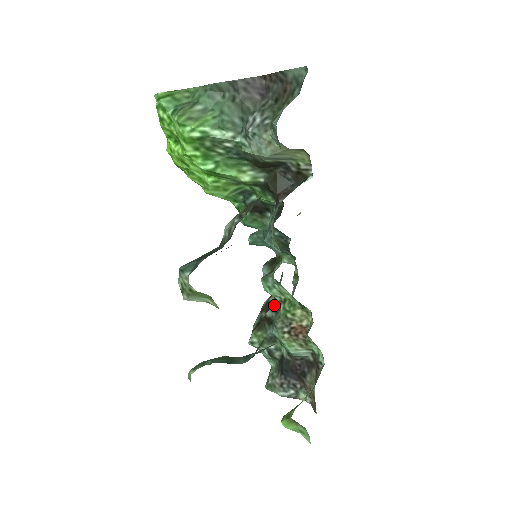
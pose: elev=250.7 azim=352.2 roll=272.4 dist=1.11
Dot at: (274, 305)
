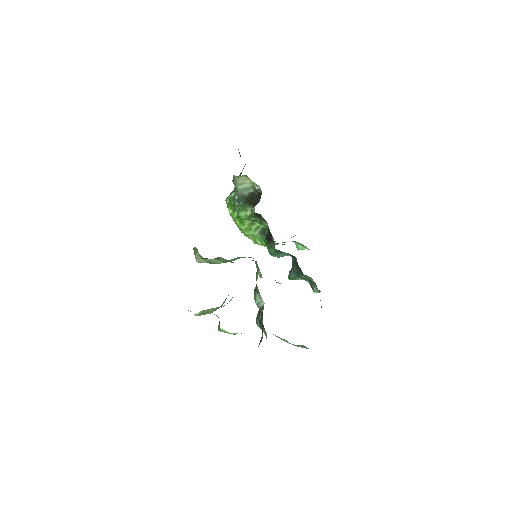
Dot at: occluded
